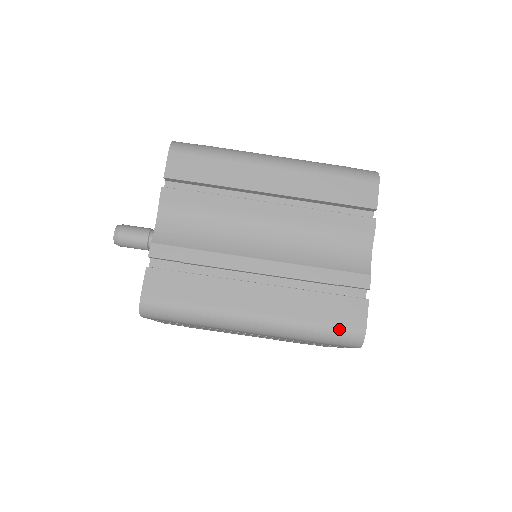
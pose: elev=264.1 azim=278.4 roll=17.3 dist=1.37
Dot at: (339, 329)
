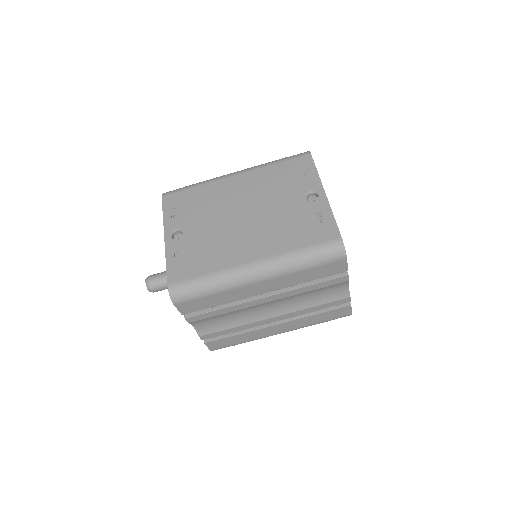
Dot at: occluded
